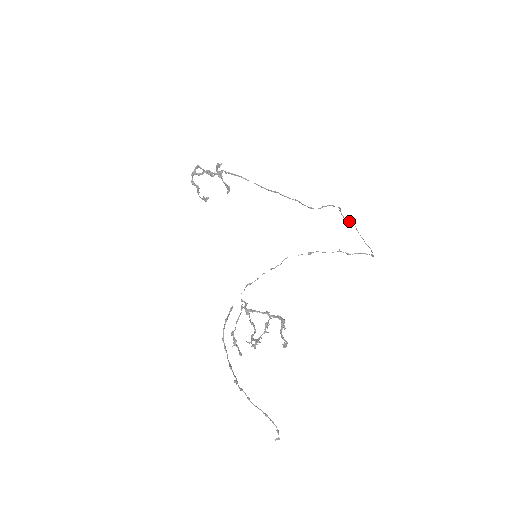
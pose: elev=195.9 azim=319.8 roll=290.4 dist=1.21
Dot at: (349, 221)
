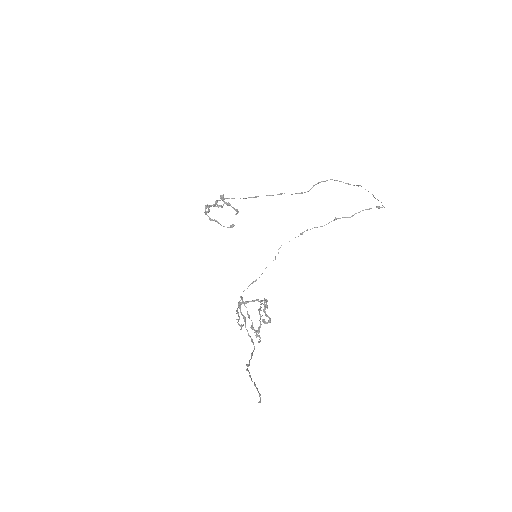
Dot at: (356, 185)
